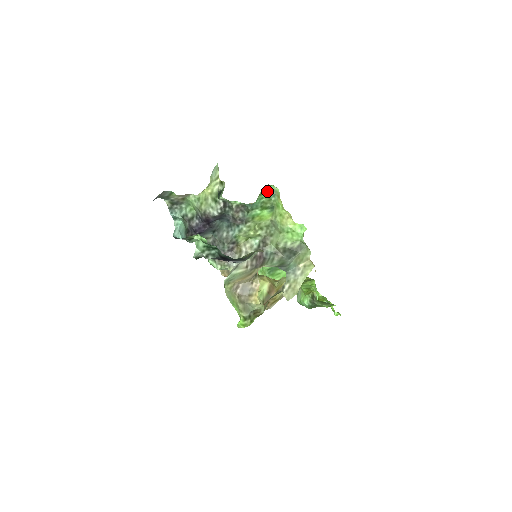
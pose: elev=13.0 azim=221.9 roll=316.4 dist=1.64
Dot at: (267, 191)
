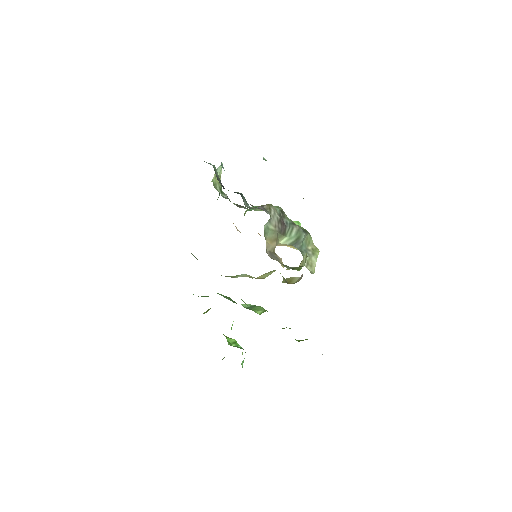
Dot at: occluded
